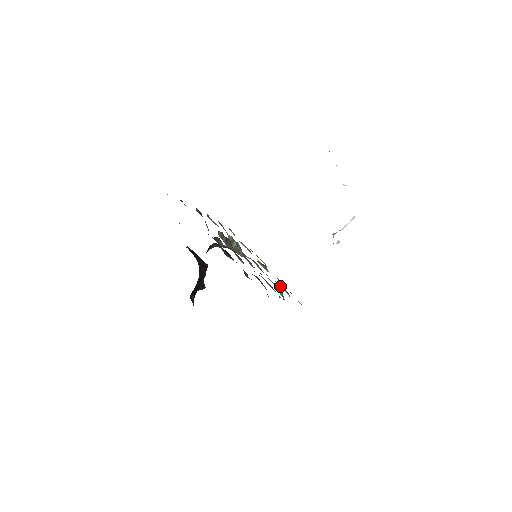
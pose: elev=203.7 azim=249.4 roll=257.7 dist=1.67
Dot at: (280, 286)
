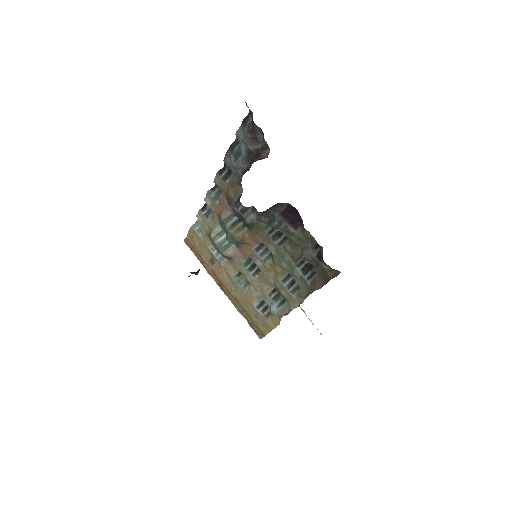
Dot at: (255, 306)
